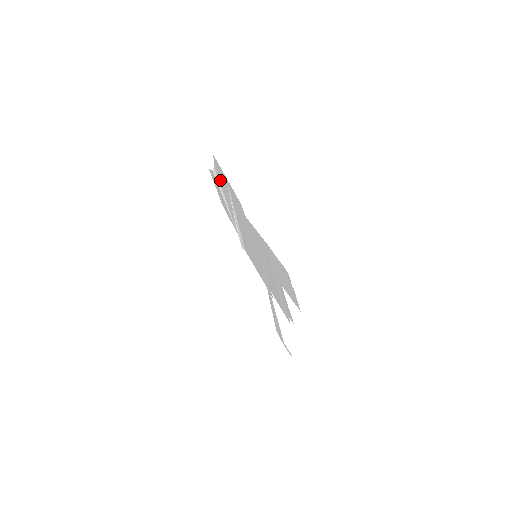
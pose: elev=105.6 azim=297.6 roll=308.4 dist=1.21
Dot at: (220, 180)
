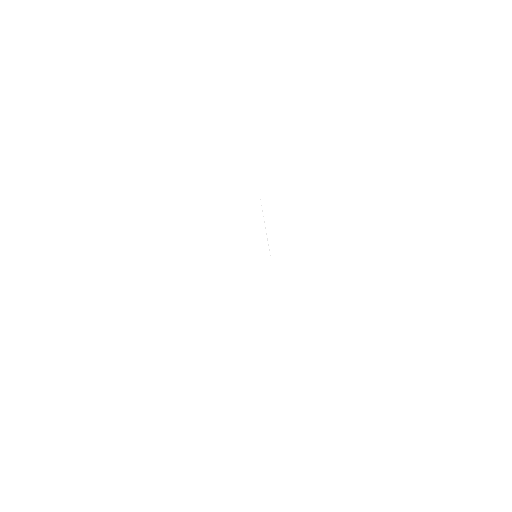
Dot at: occluded
